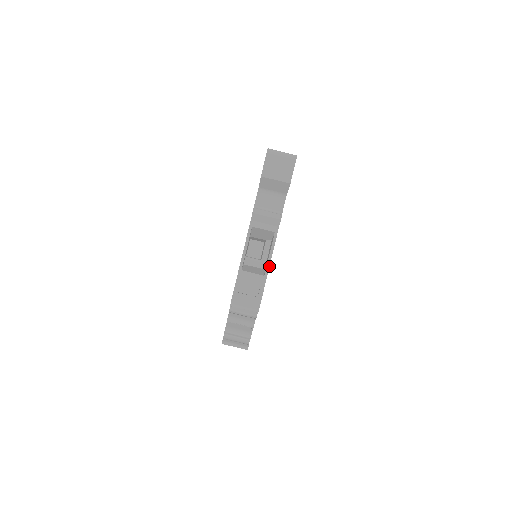
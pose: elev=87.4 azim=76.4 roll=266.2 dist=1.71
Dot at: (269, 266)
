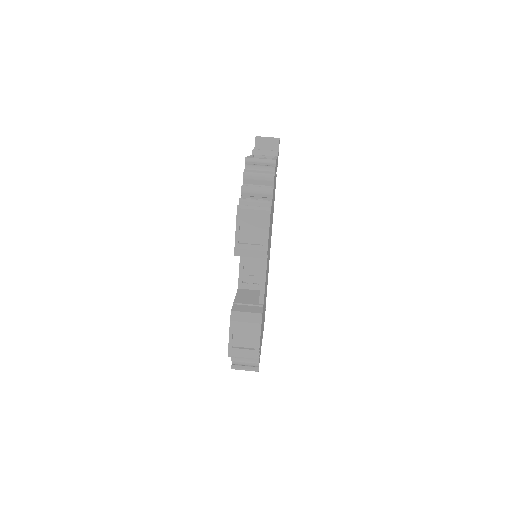
Dot at: occluded
